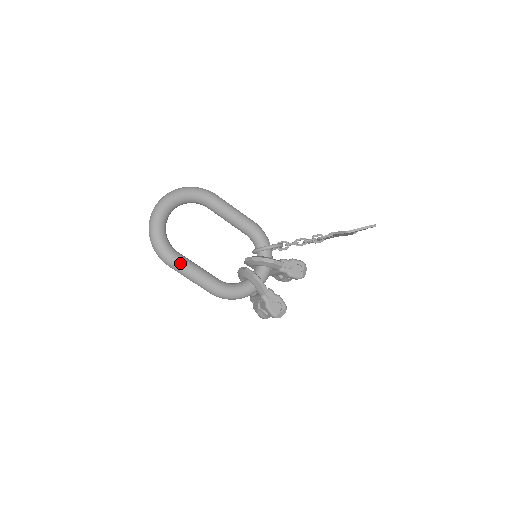
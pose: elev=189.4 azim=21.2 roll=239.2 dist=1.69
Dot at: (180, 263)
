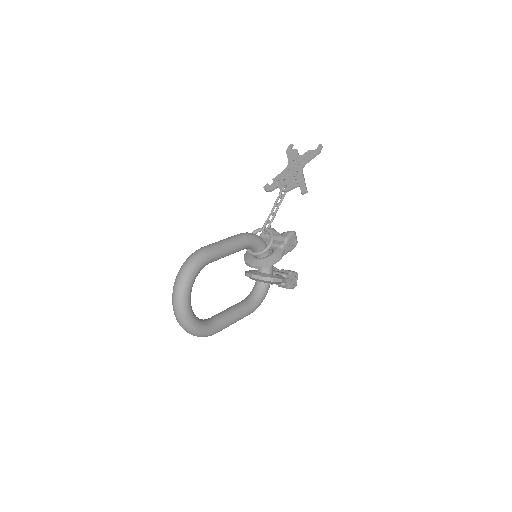
Dot at: (224, 326)
